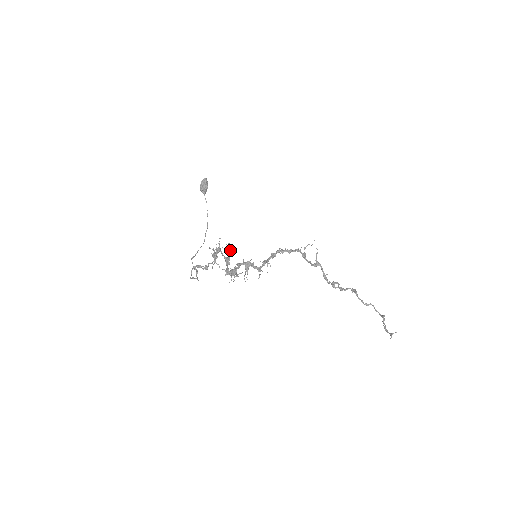
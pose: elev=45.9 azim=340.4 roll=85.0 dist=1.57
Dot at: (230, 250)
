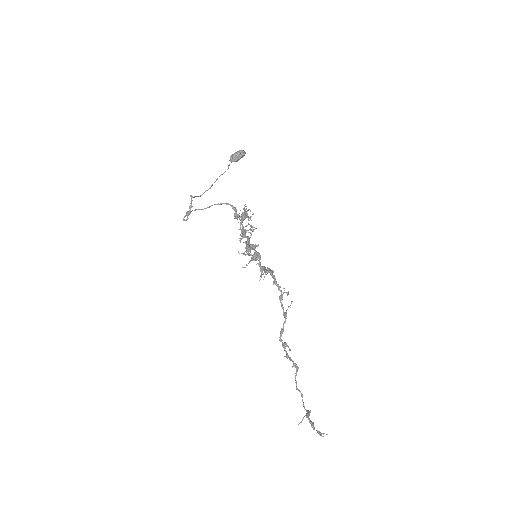
Dot at: (251, 226)
